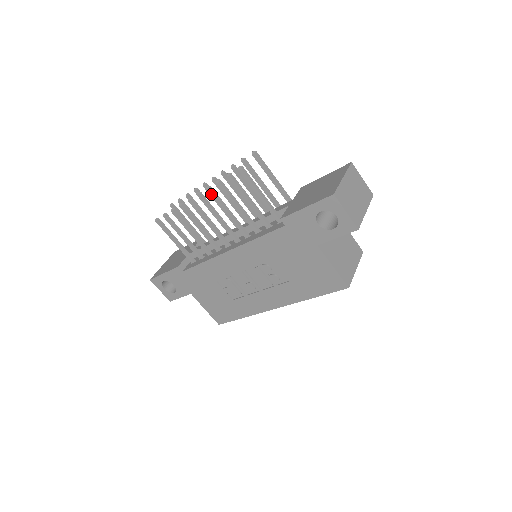
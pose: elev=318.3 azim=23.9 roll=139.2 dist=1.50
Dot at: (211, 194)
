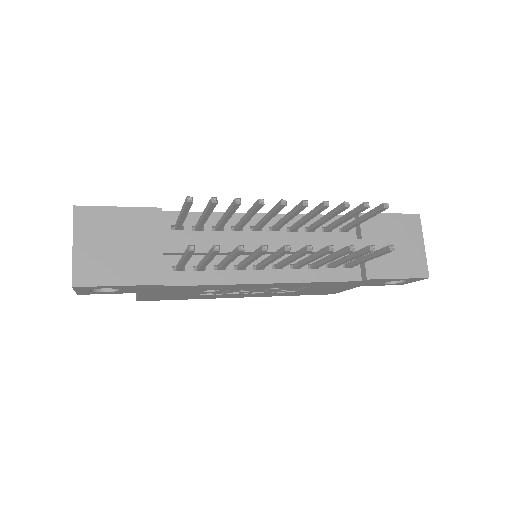
Dot at: (326, 253)
